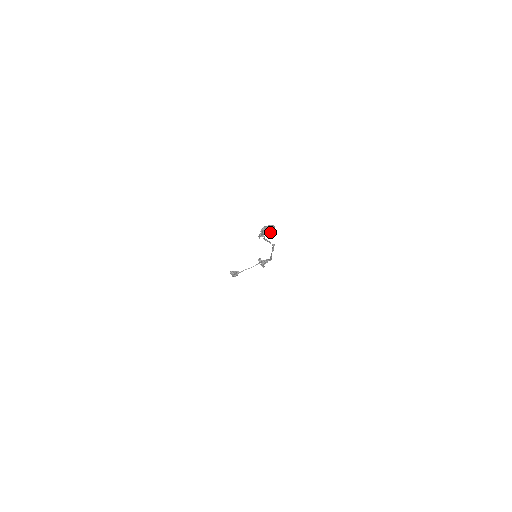
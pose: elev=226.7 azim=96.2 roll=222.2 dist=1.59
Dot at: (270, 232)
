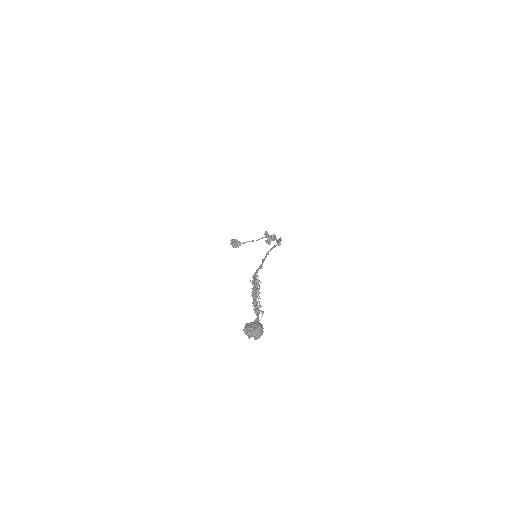
Dot at: (255, 338)
